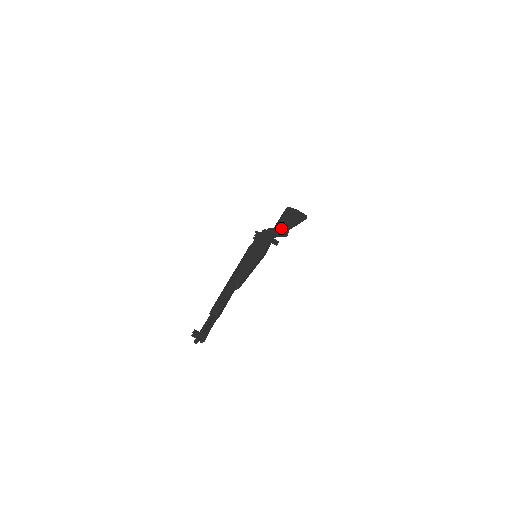
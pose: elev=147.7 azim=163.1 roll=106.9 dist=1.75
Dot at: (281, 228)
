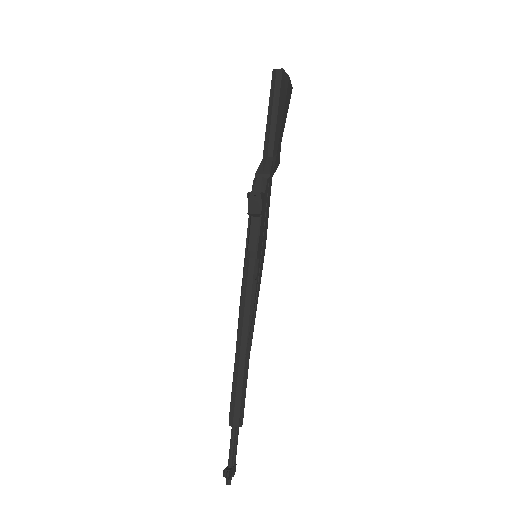
Dot at: (277, 157)
